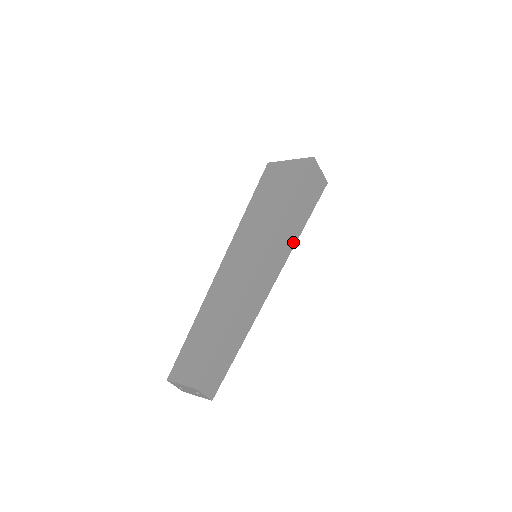
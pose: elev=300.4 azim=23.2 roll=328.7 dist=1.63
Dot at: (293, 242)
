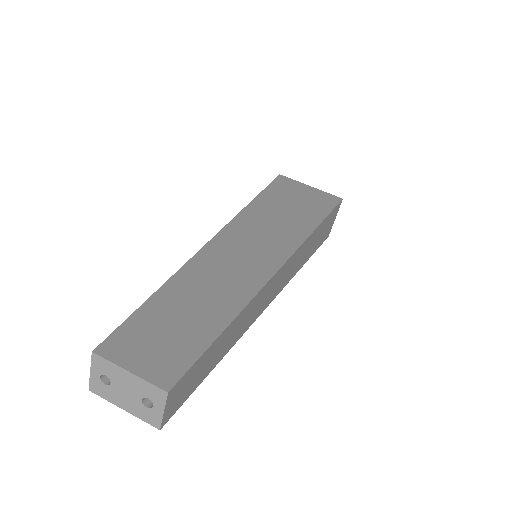
Dot at: (297, 269)
